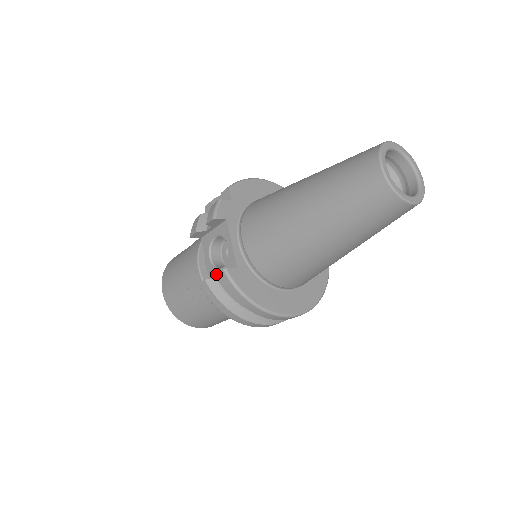
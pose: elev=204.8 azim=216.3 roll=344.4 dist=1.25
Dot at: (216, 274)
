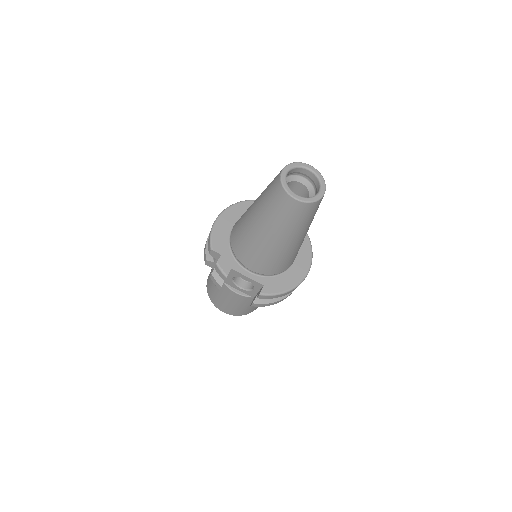
Dot at: (253, 293)
